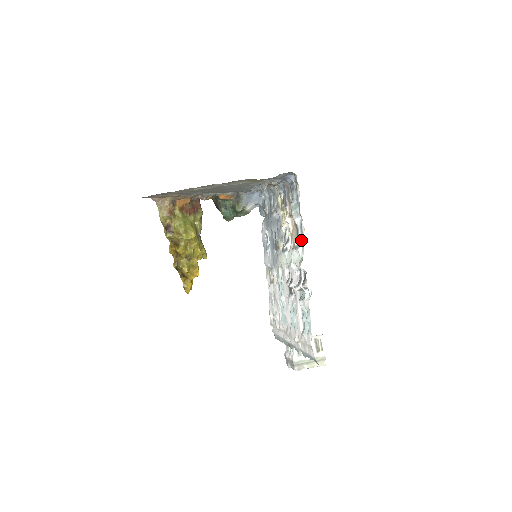
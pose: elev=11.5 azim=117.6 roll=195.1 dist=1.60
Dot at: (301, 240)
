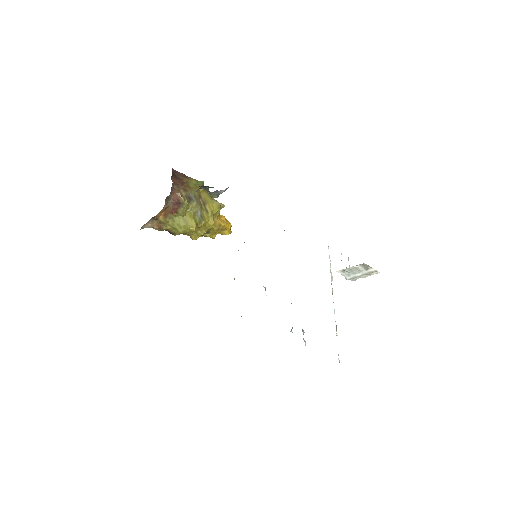
Dot at: occluded
